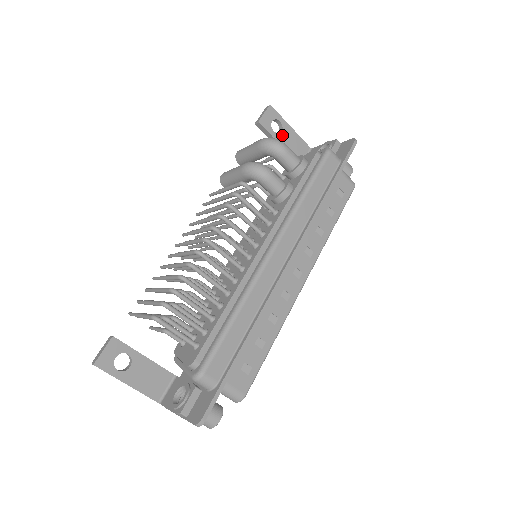
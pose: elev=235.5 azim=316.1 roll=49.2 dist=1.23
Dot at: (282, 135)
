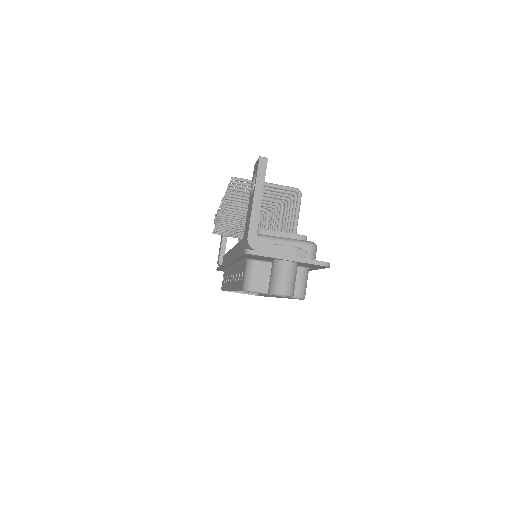
Dot at: occluded
